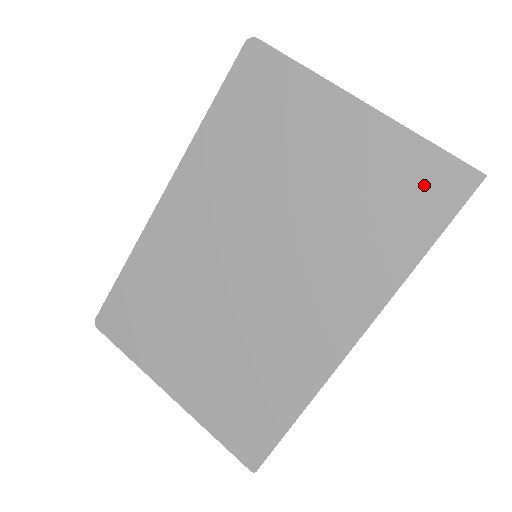
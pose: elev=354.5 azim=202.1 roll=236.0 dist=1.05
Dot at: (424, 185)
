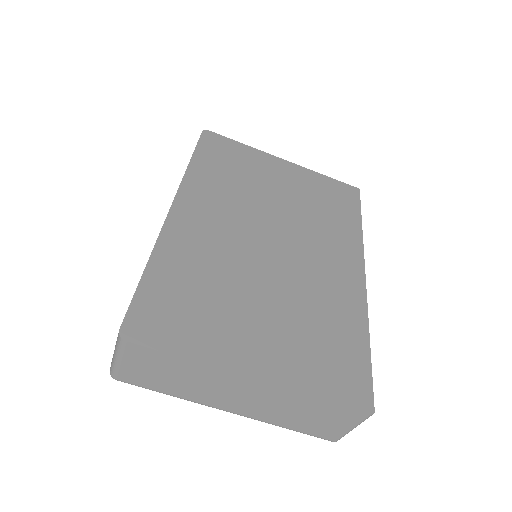
Dot at: (339, 193)
